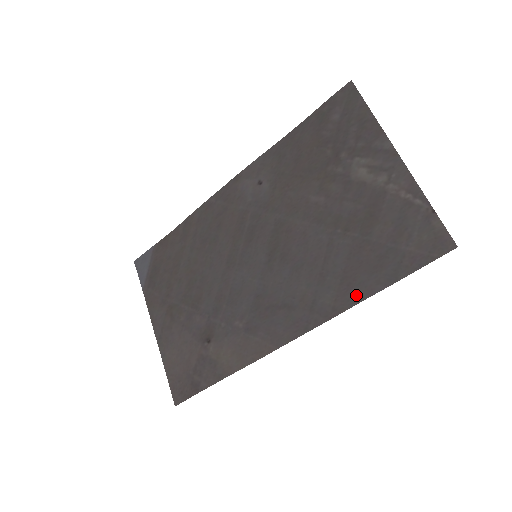
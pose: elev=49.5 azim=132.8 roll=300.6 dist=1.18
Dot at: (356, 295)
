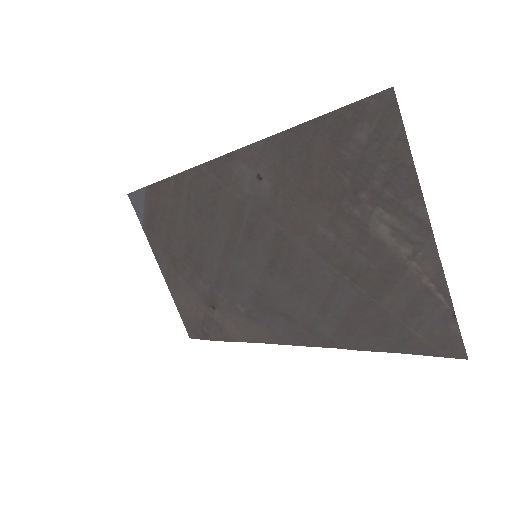
Dot at: (355, 343)
